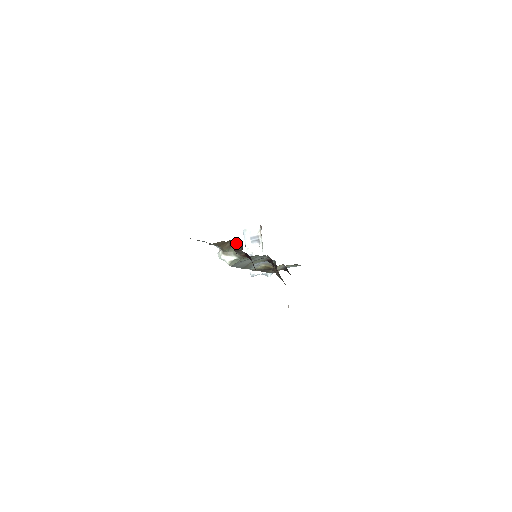
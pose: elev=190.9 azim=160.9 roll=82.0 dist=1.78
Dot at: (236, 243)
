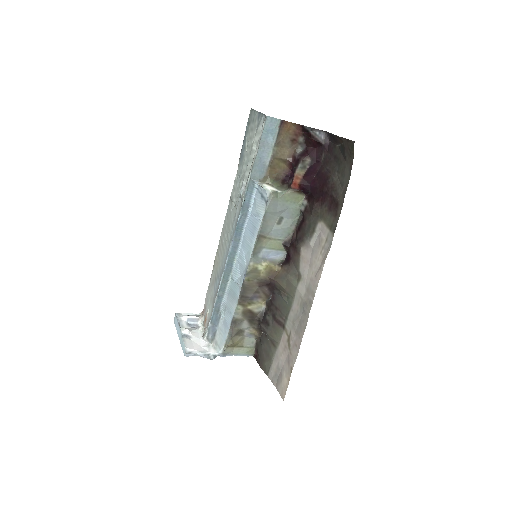
Dot at: (281, 181)
